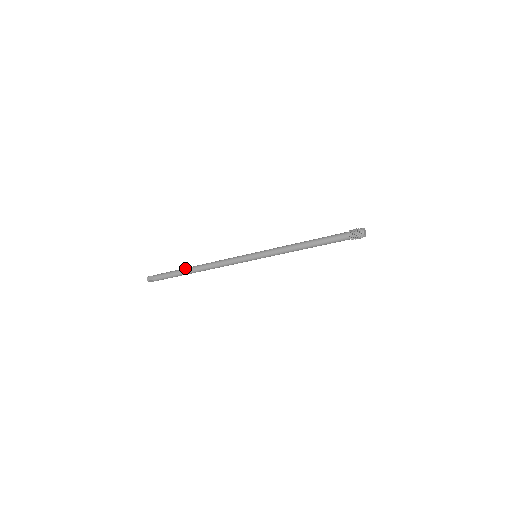
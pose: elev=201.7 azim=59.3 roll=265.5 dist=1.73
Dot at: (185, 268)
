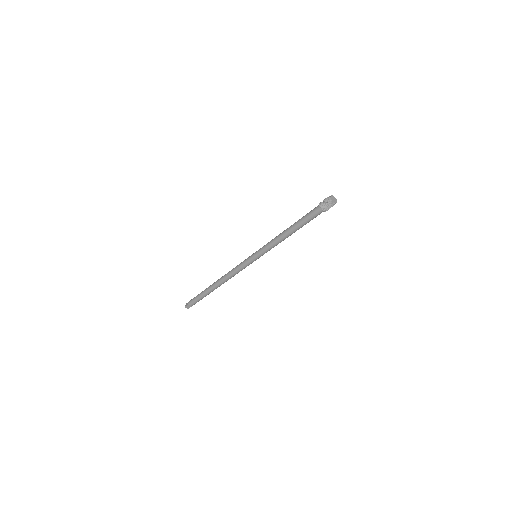
Dot at: (209, 286)
